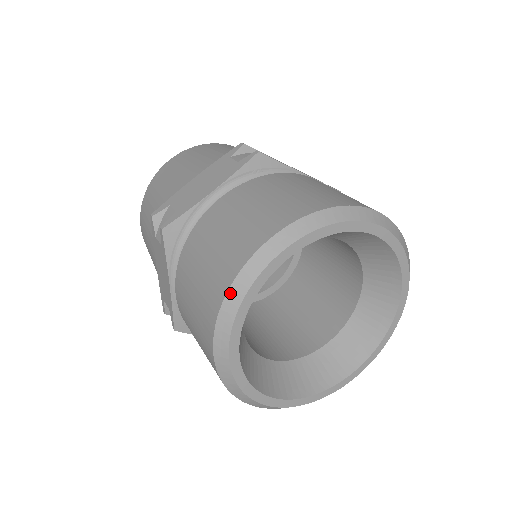
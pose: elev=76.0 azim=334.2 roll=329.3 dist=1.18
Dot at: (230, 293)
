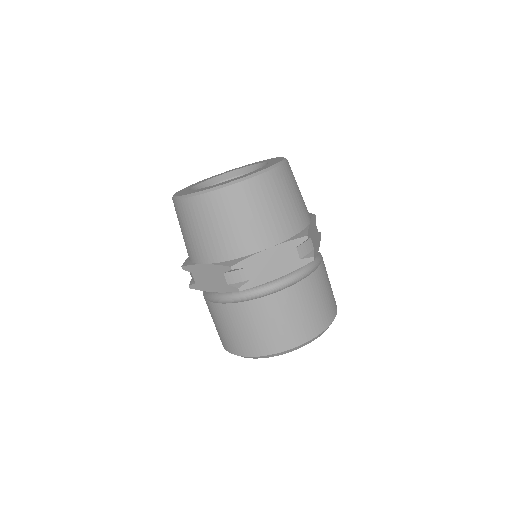
Dot at: (269, 356)
